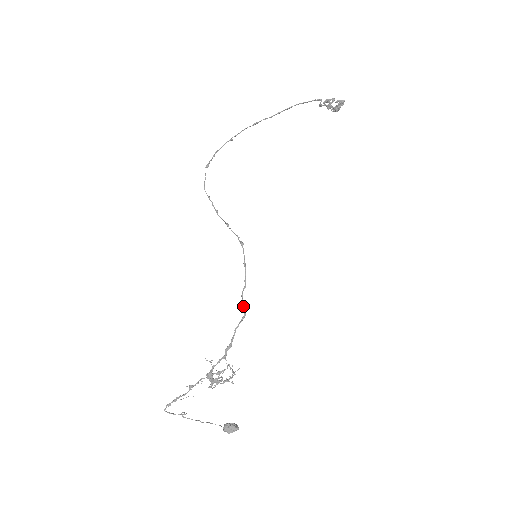
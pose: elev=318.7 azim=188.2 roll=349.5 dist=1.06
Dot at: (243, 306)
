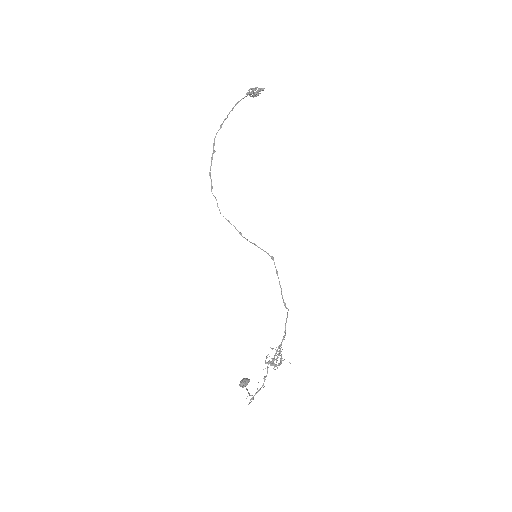
Dot at: (285, 305)
